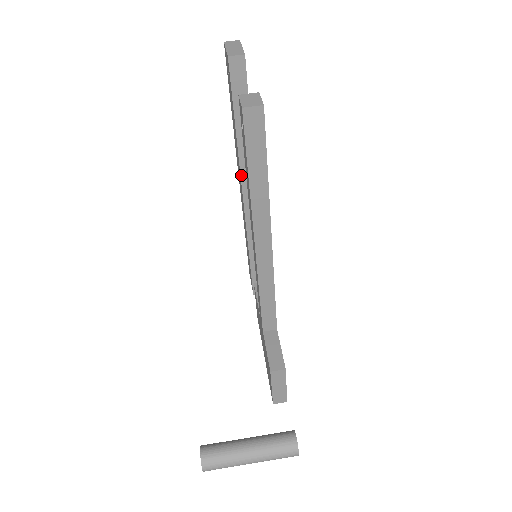
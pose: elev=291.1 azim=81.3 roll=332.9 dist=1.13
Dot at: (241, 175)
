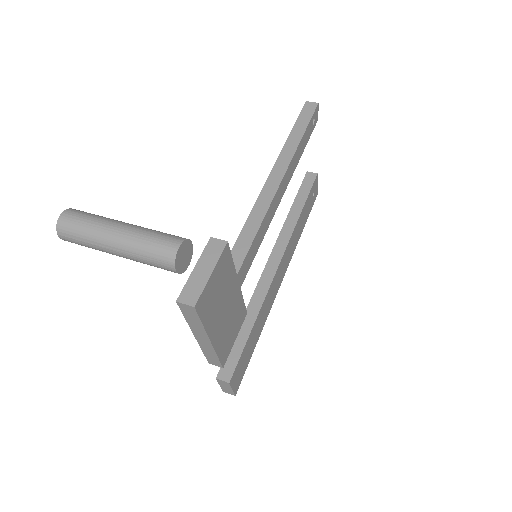
Dot at: (278, 239)
